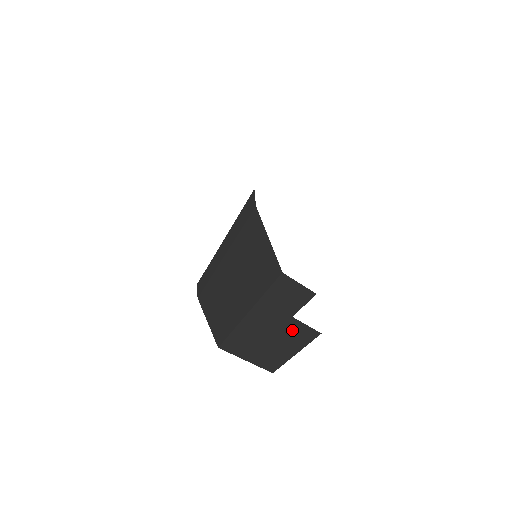
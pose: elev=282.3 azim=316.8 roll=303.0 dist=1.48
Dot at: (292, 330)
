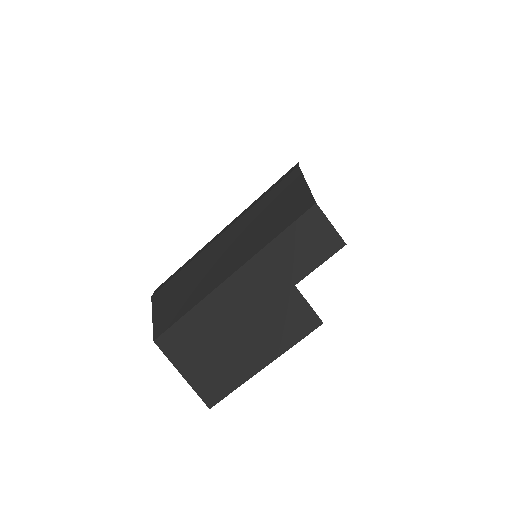
Dot at: (283, 312)
